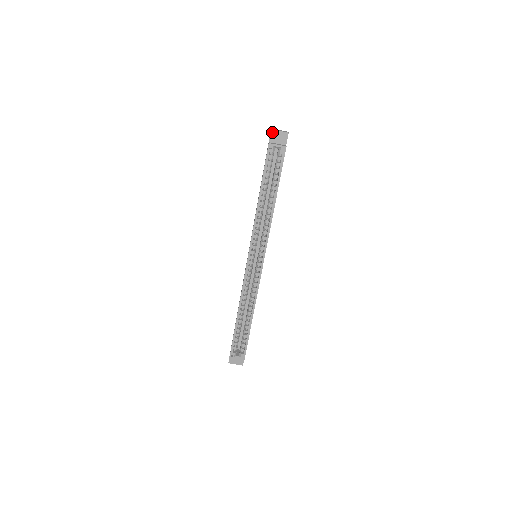
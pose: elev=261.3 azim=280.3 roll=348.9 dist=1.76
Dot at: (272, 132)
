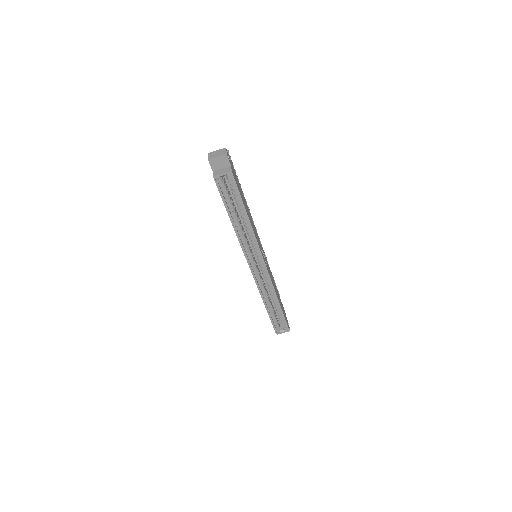
Dot at: (210, 162)
